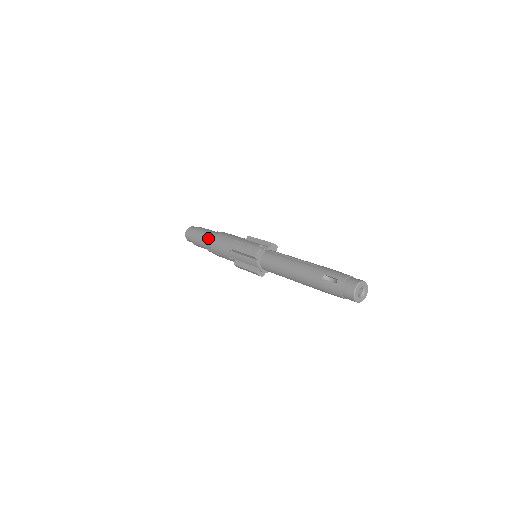
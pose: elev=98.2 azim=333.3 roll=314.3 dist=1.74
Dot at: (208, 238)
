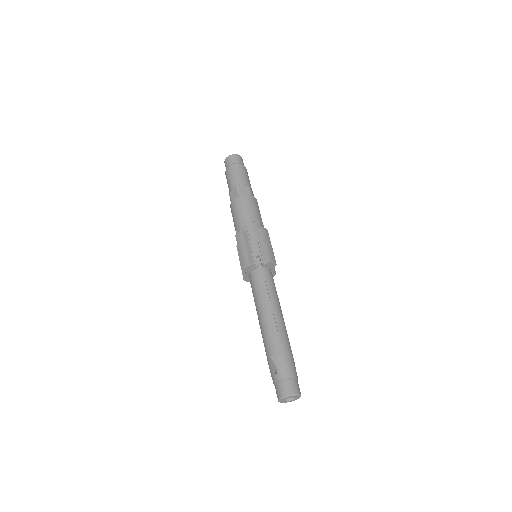
Dot at: (233, 193)
